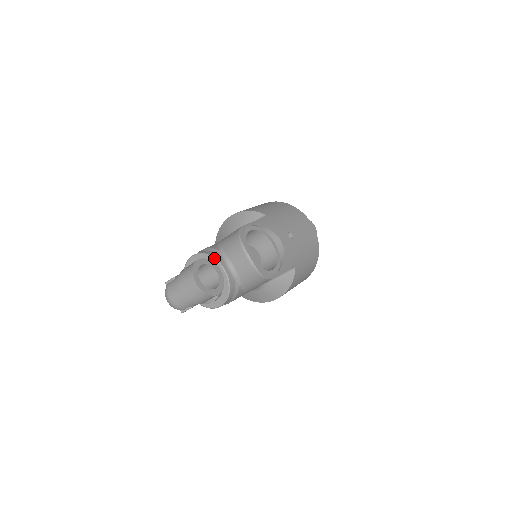
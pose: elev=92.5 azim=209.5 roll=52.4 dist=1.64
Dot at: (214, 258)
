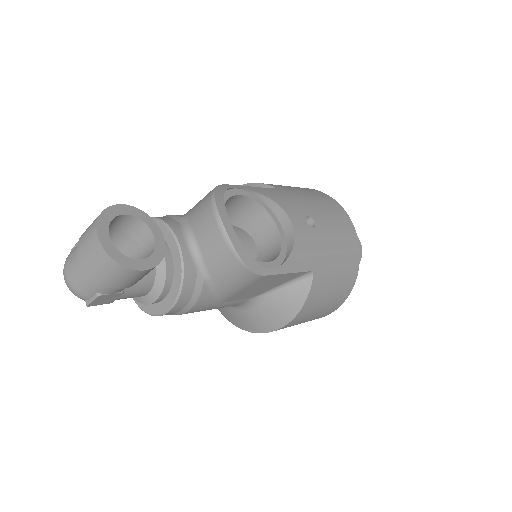
Dot at: (166, 224)
